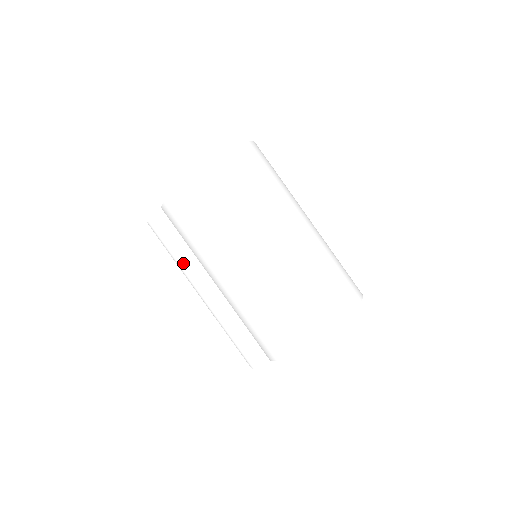
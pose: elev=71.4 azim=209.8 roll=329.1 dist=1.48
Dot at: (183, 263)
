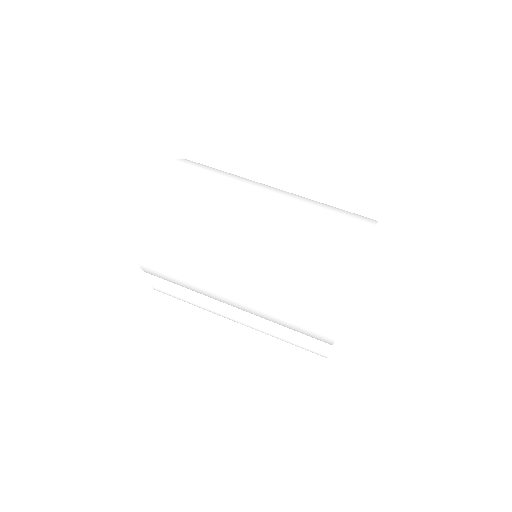
Dot at: (201, 306)
